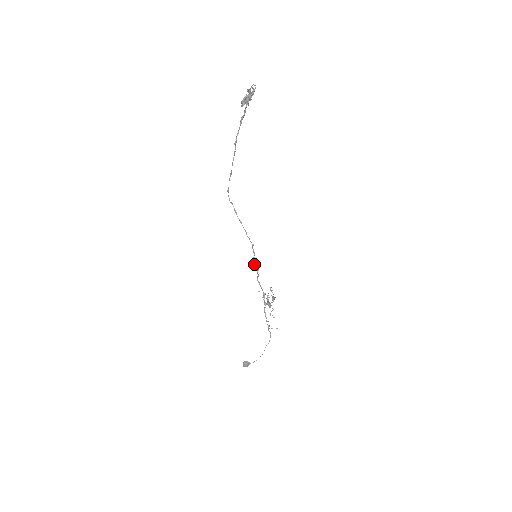
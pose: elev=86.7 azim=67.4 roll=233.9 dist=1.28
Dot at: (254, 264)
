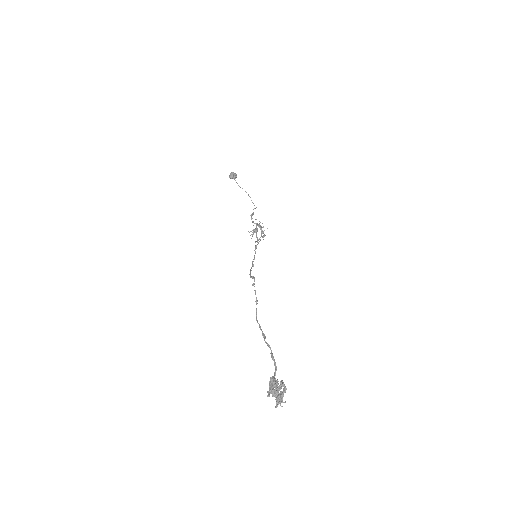
Dot at: (255, 247)
